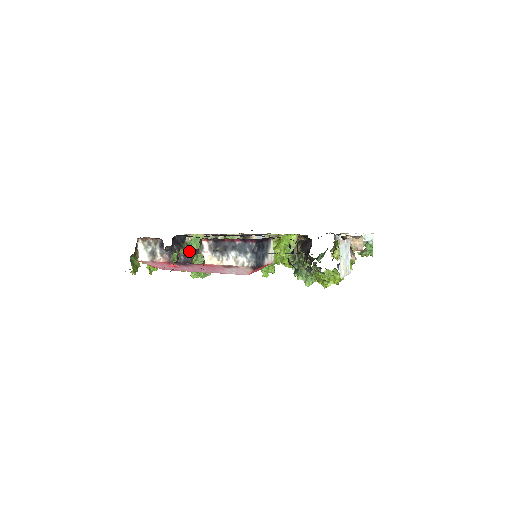
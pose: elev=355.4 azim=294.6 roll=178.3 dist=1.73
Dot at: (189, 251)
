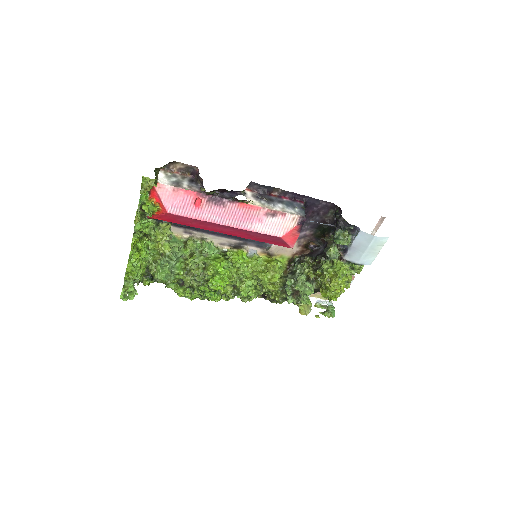
Dot at: (170, 236)
